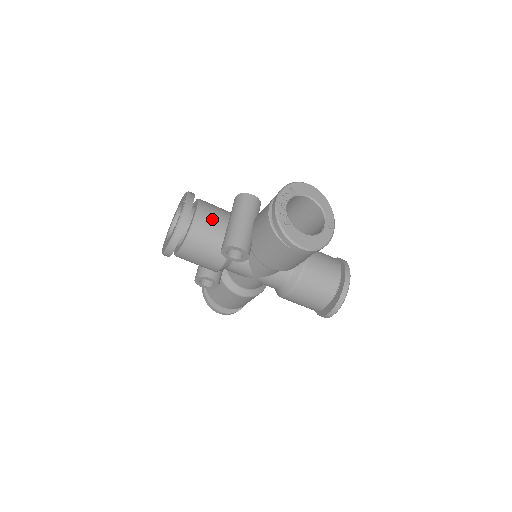
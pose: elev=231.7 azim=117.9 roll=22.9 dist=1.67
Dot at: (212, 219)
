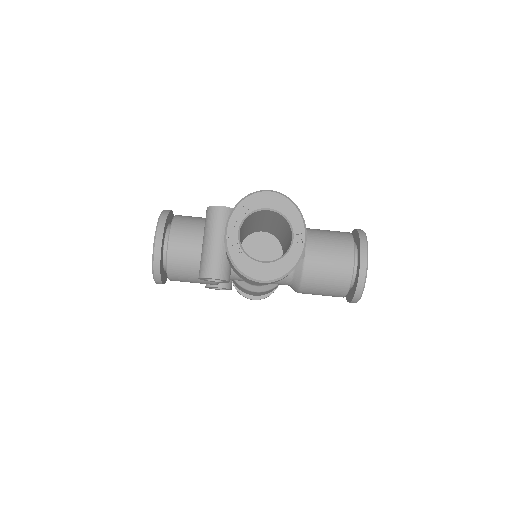
Dot at: (186, 243)
